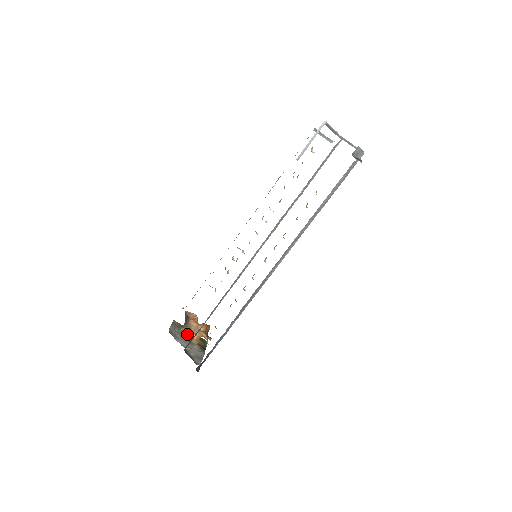
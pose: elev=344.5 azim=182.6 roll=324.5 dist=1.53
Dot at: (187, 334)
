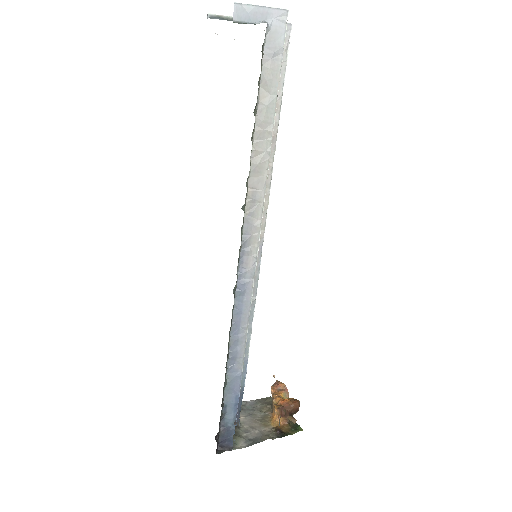
Dot at: (271, 413)
